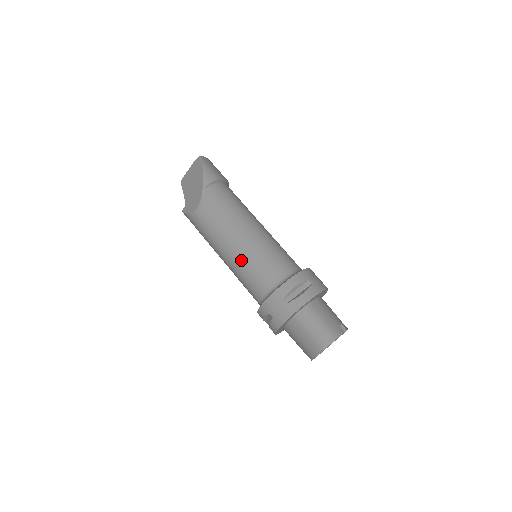
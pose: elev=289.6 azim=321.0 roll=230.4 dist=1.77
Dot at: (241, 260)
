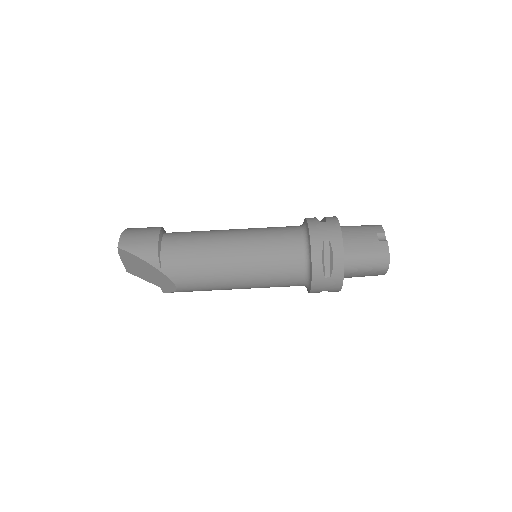
Dot at: (258, 283)
